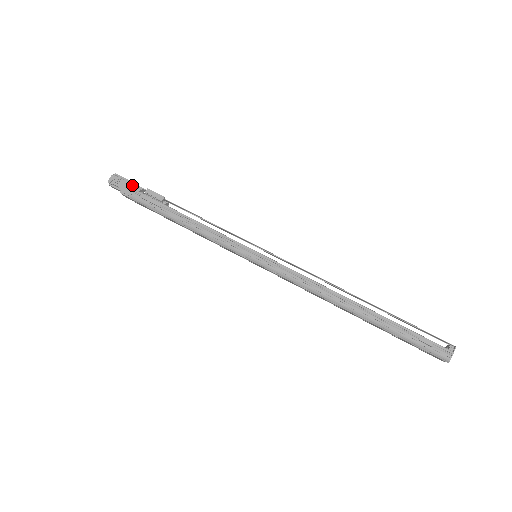
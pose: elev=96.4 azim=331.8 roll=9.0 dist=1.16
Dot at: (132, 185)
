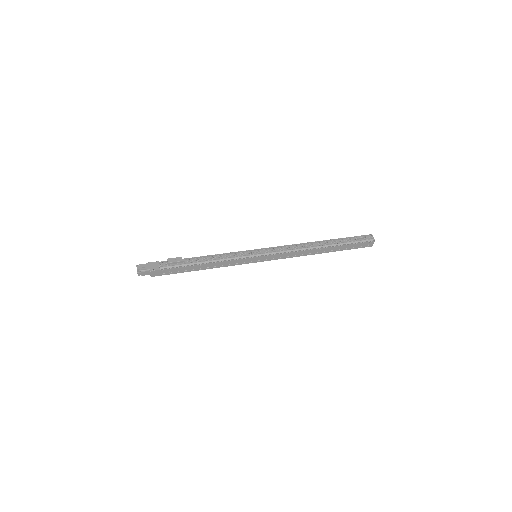
Dot at: (155, 263)
